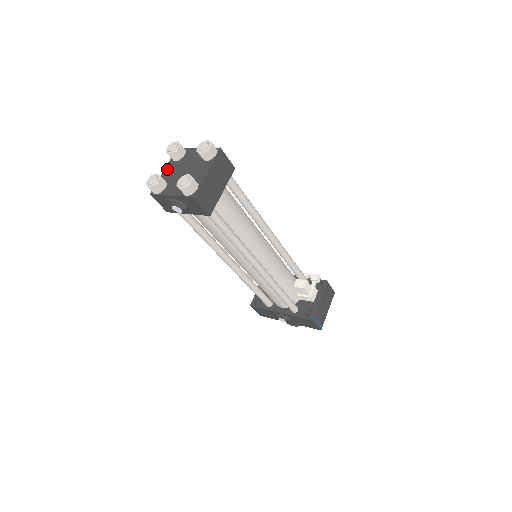
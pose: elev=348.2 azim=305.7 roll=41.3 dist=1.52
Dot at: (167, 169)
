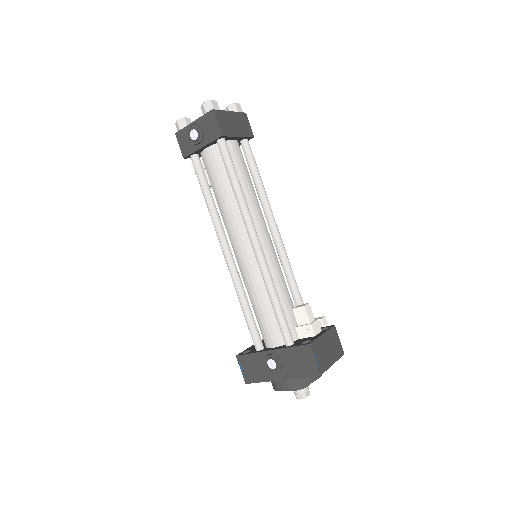
Dot at: occluded
